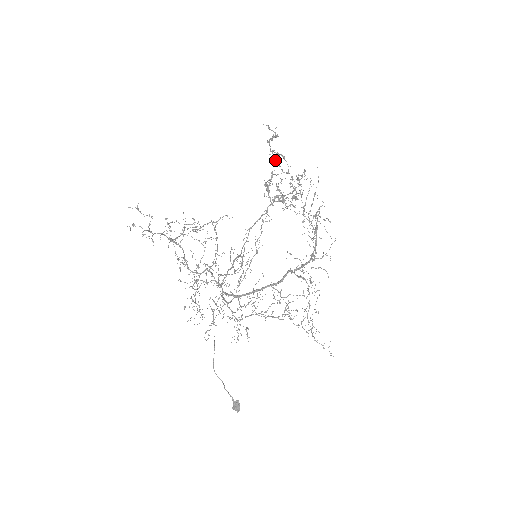
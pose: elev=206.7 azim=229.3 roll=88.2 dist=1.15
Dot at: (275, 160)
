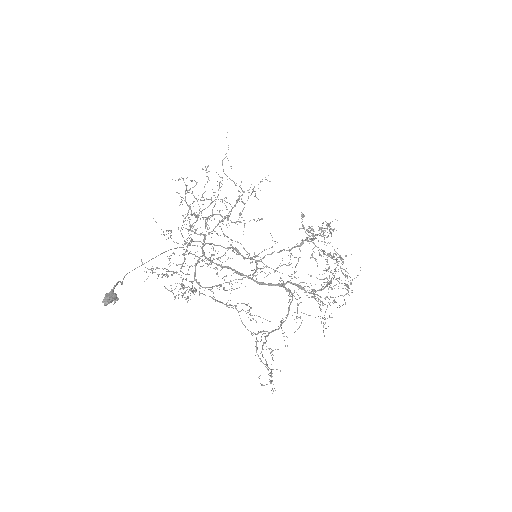
Dot at: occluded
